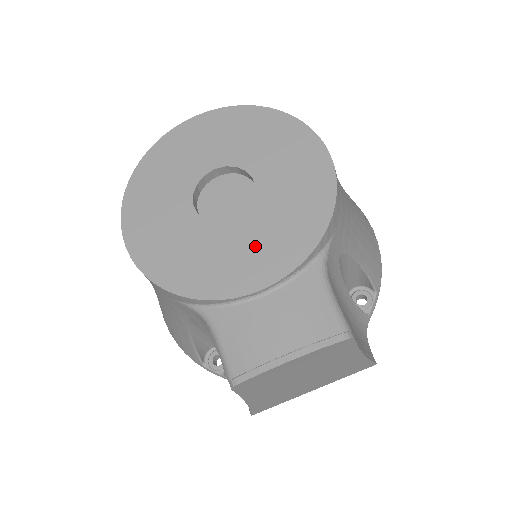
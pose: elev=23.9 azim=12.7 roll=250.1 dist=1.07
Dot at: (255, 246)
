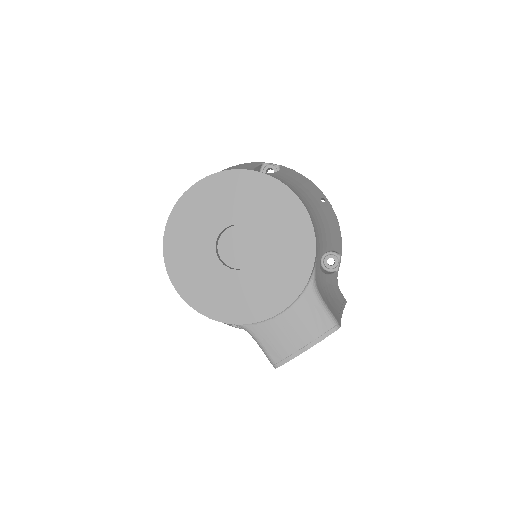
Dot at: (270, 283)
